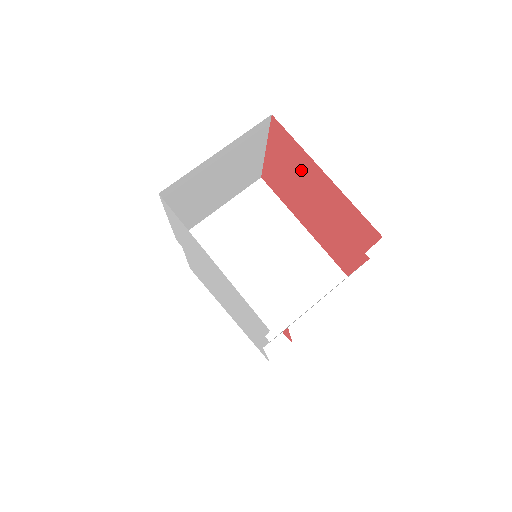
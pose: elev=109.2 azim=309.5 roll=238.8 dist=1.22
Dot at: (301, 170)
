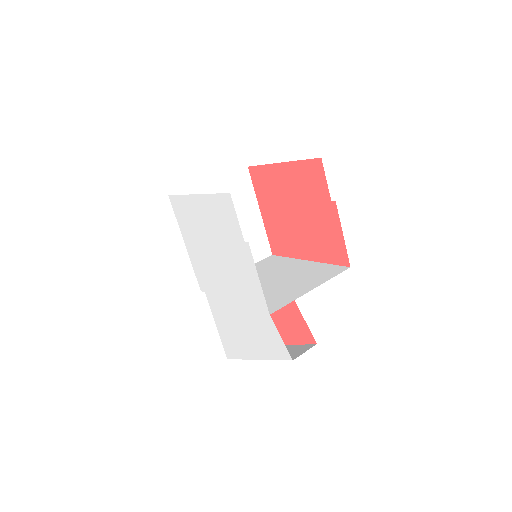
Dot at: (275, 189)
